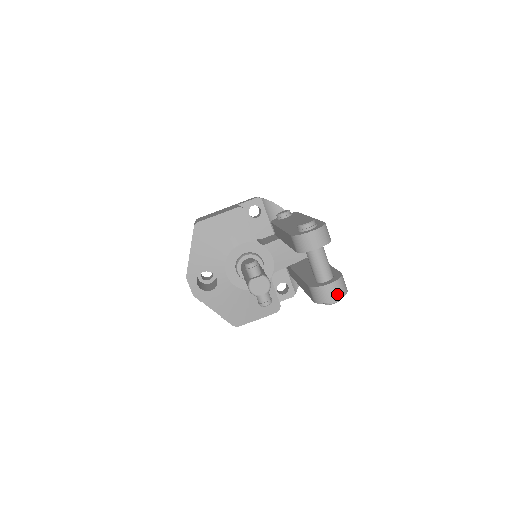
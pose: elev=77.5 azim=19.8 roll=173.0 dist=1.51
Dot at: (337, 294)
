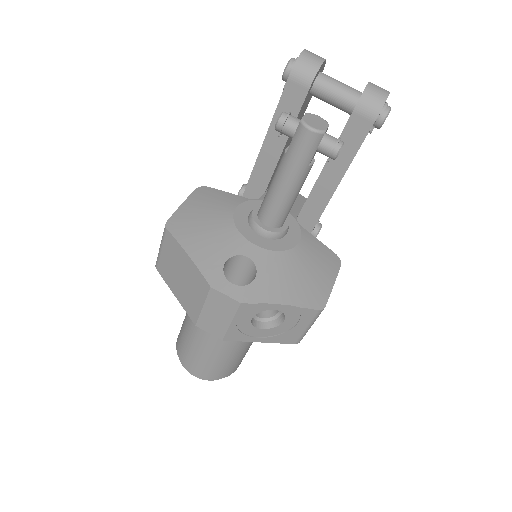
Dot at: (384, 89)
